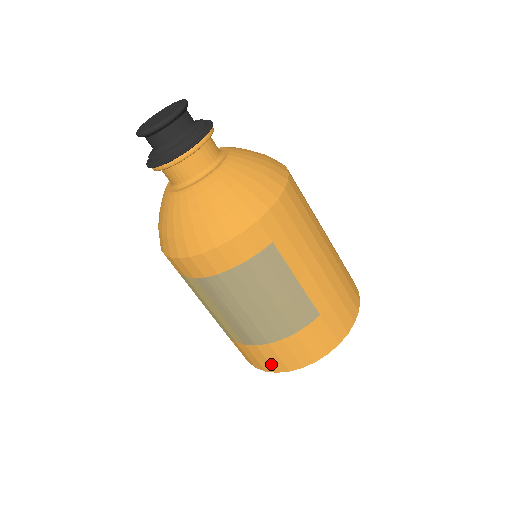
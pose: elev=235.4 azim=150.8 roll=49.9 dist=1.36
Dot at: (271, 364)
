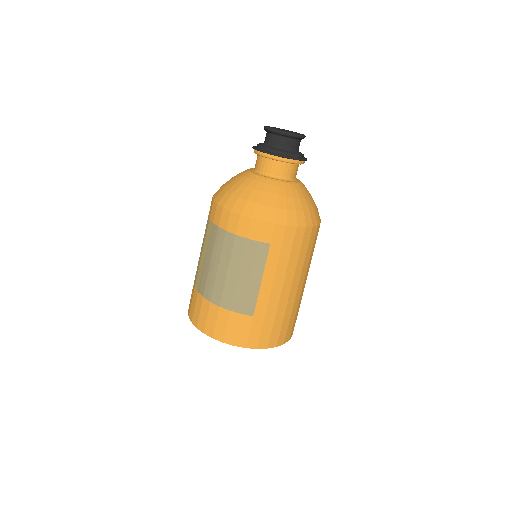
Dot at: (199, 318)
